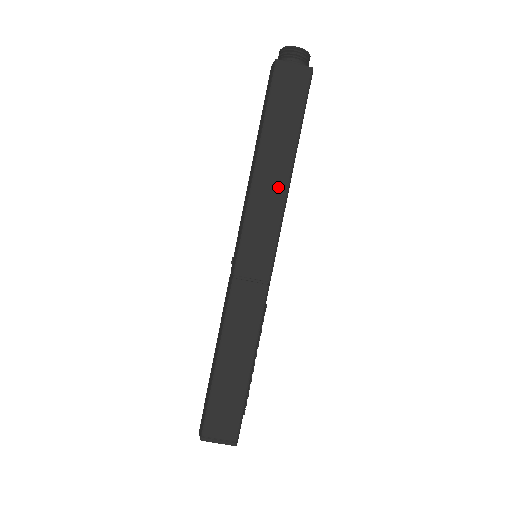
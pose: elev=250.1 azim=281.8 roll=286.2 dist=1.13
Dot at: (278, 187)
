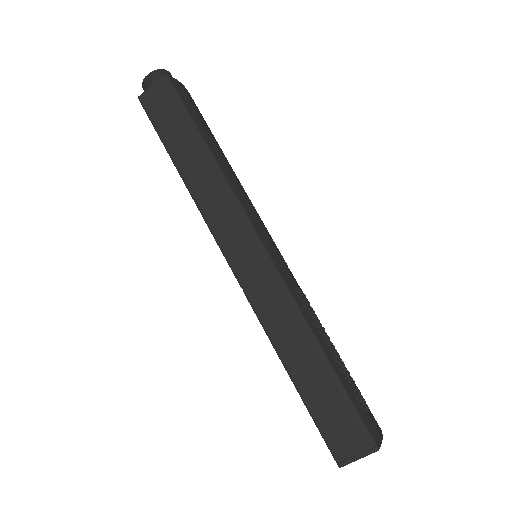
Dot at: (216, 184)
